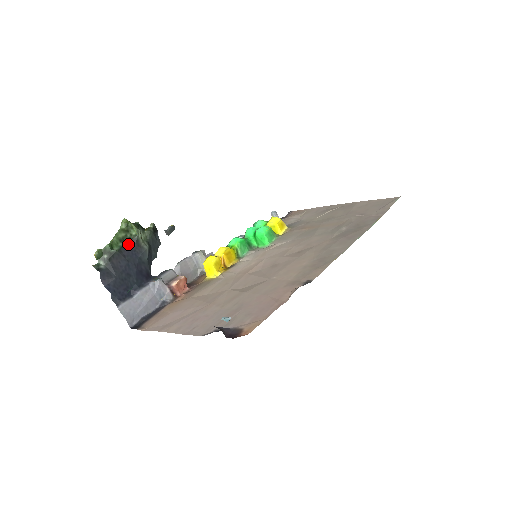
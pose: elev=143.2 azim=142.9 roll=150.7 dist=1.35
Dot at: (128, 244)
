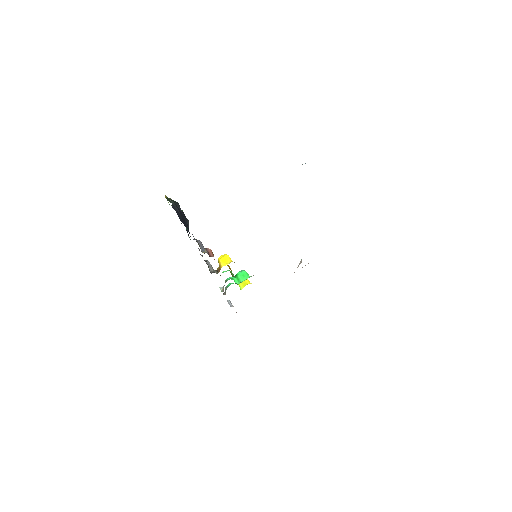
Dot at: occluded
